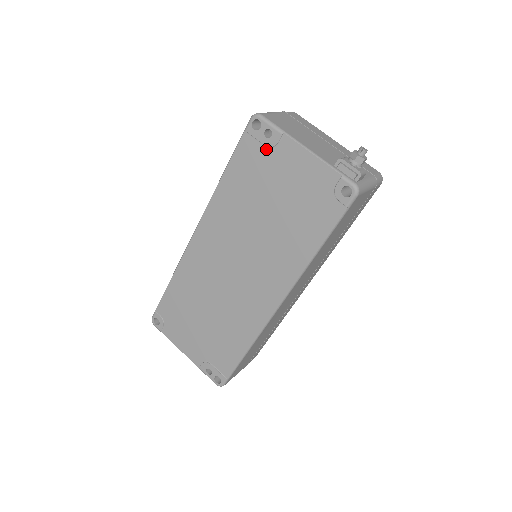
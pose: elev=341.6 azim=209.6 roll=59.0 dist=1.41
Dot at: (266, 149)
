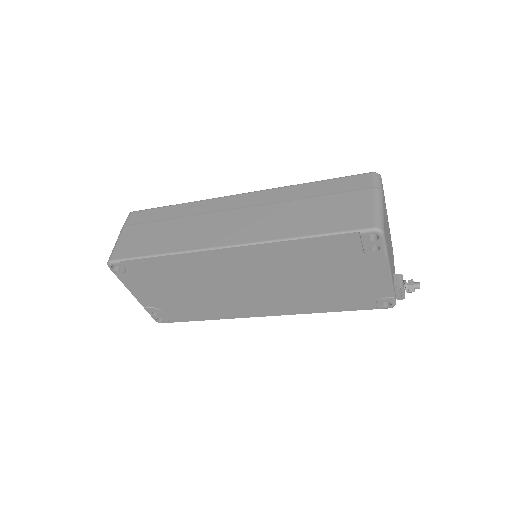
Dot at: (362, 253)
